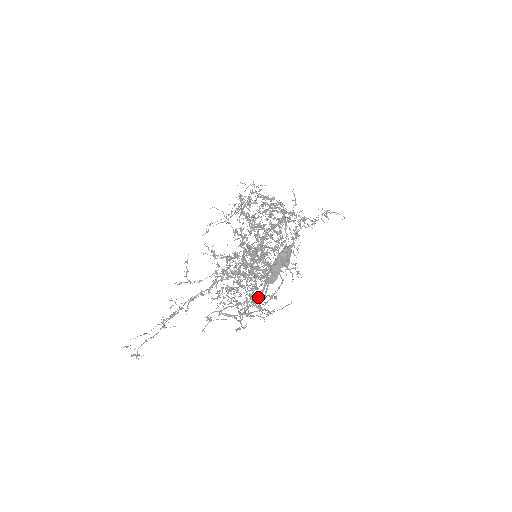
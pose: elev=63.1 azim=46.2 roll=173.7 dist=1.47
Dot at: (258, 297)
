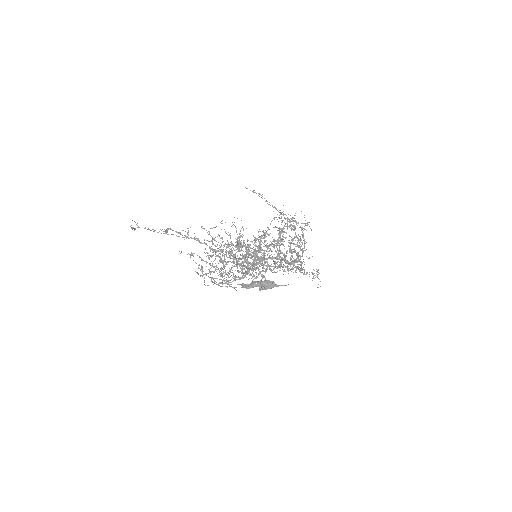
Dot at: (228, 275)
